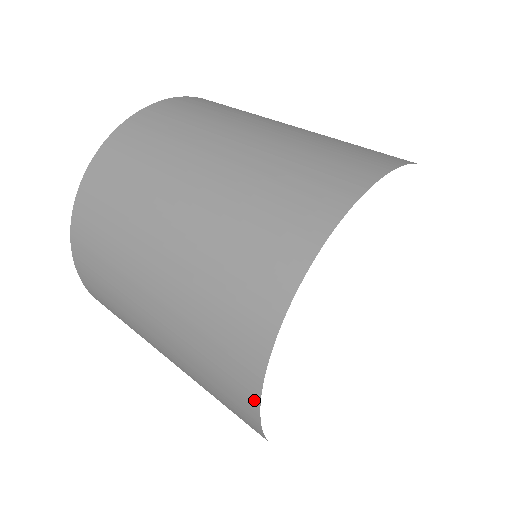
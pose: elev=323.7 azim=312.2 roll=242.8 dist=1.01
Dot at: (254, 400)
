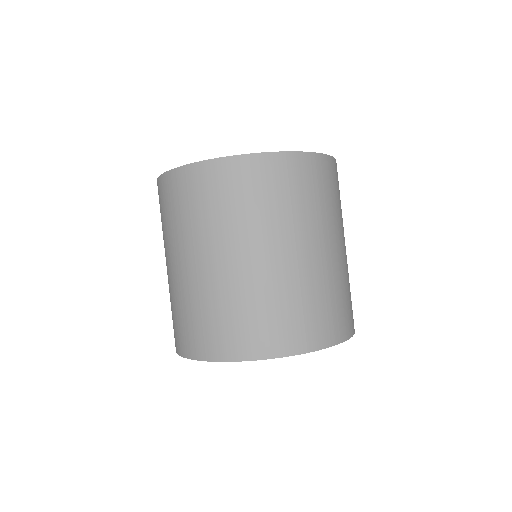
Dot at: occluded
